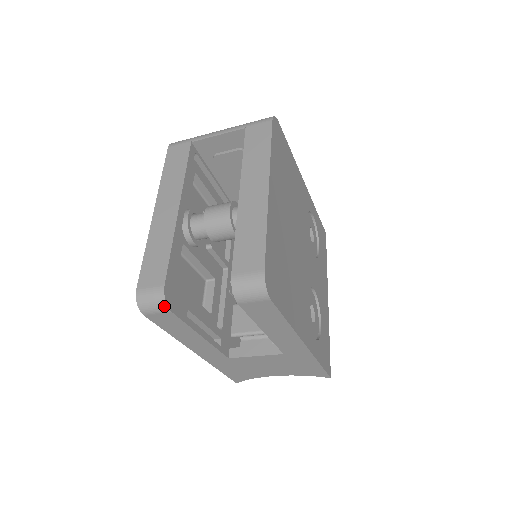
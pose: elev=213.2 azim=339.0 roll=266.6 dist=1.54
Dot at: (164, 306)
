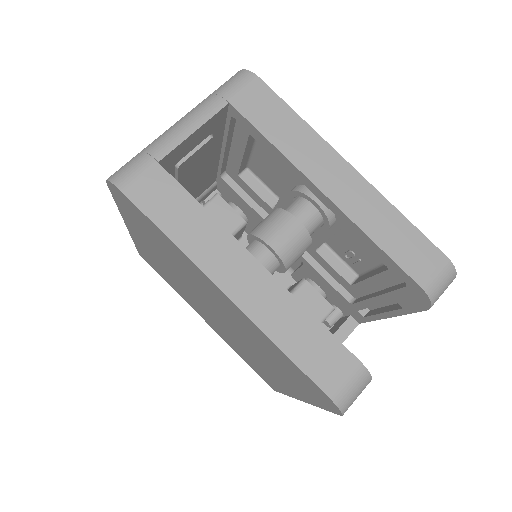
Dot at: occluded
